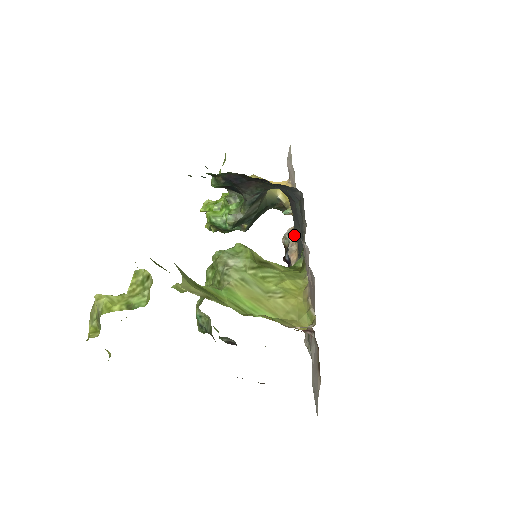
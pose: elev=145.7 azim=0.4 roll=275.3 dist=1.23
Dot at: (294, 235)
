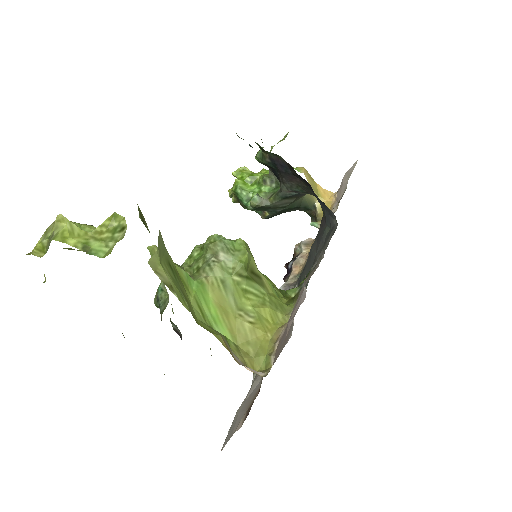
Dot at: (310, 248)
